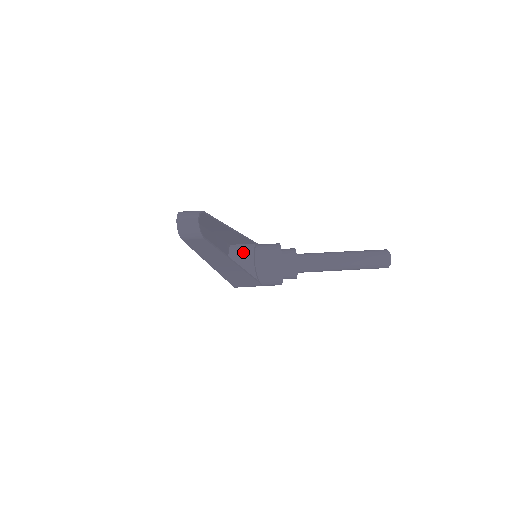
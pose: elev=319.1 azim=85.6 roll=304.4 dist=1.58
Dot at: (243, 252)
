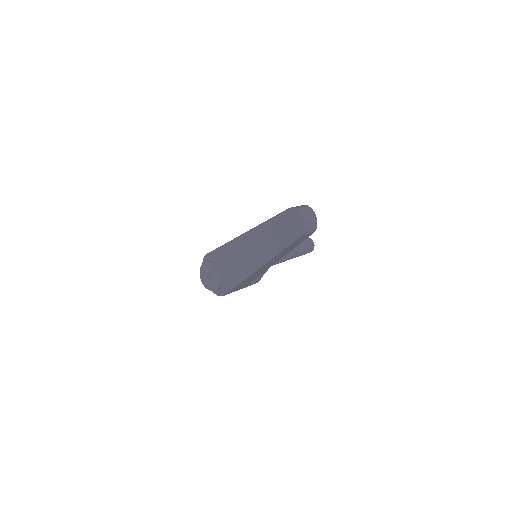
Dot at: occluded
